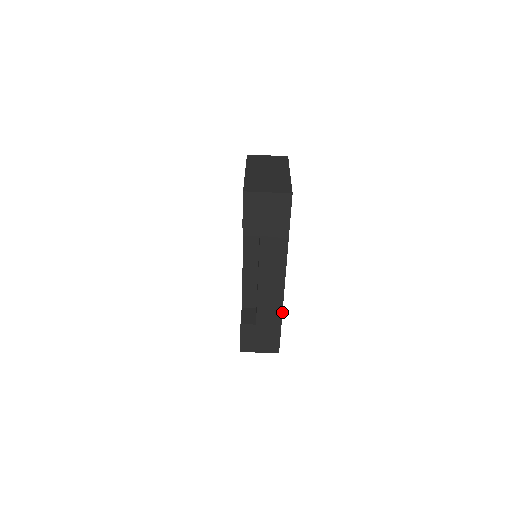
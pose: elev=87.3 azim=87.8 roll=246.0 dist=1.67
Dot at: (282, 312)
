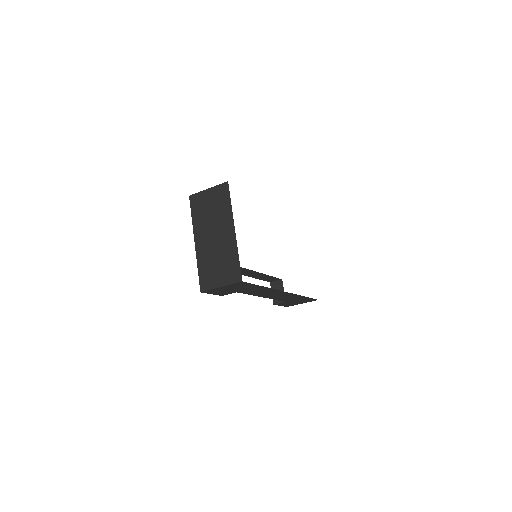
Dot at: occluded
